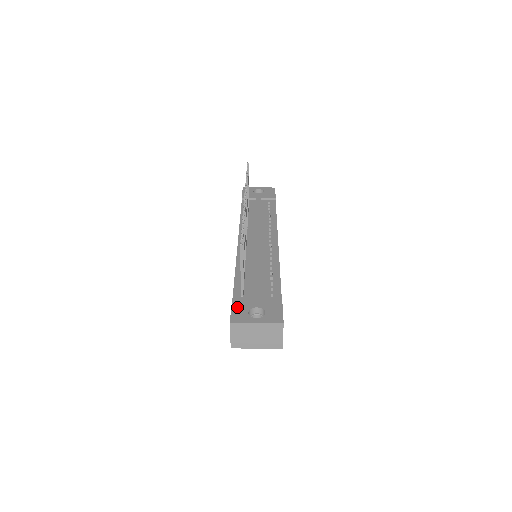
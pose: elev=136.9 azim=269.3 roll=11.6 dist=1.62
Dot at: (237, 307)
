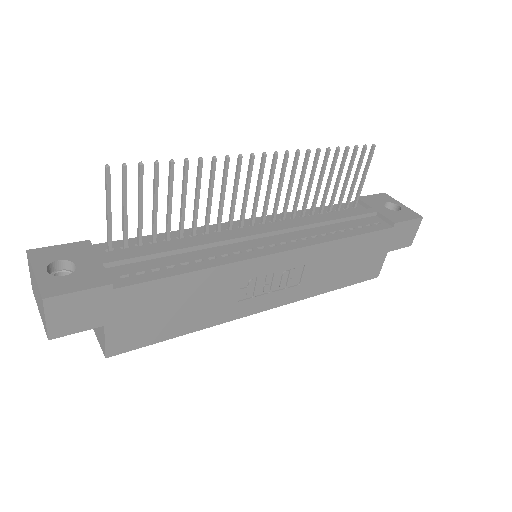
Dot at: (68, 248)
